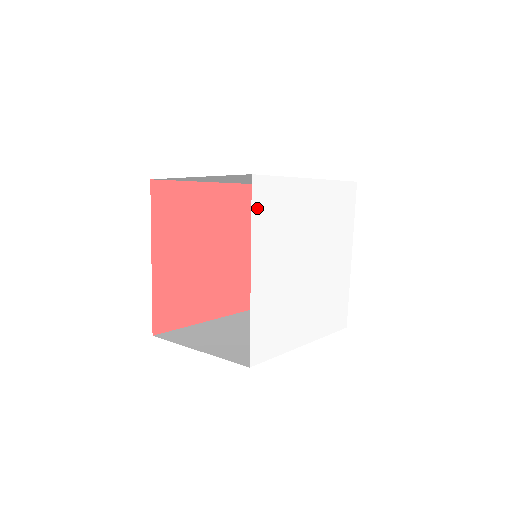
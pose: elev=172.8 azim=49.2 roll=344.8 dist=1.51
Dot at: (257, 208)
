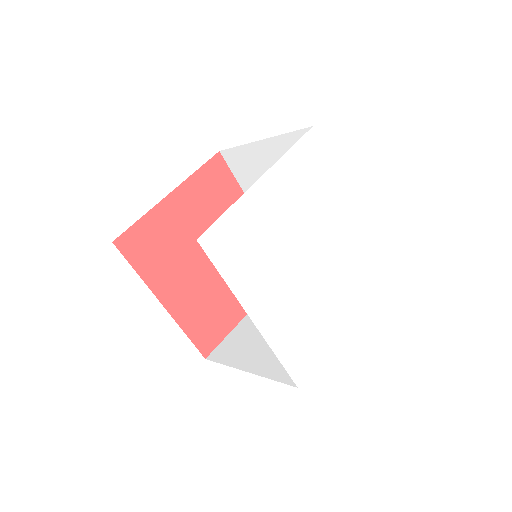
Dot at: (301, 149)
